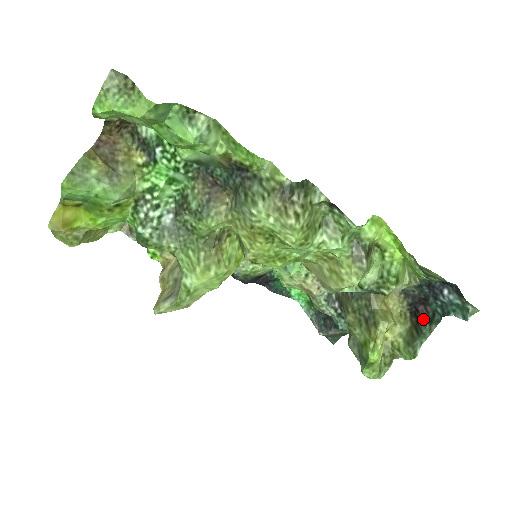
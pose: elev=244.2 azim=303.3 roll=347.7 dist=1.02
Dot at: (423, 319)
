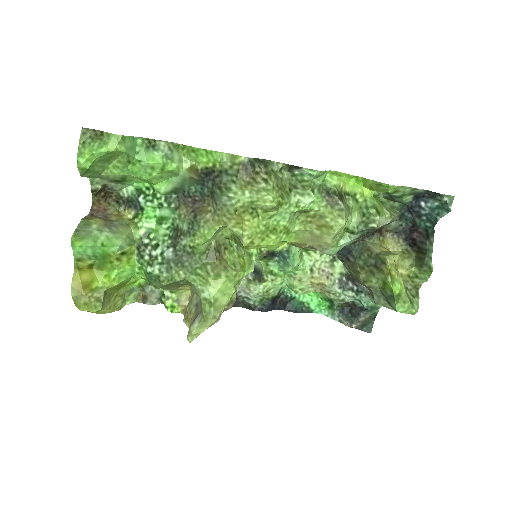
Dot at: (421, 241)
